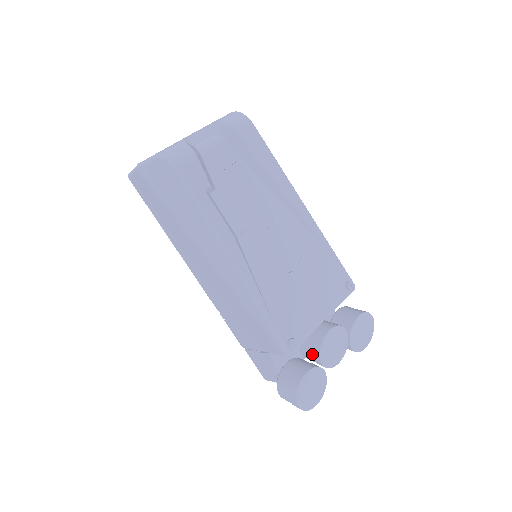
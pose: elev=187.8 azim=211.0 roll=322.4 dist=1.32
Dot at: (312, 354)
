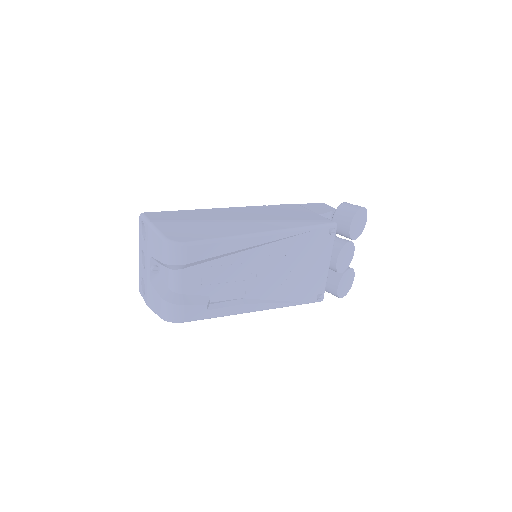
Dot at: occluded
